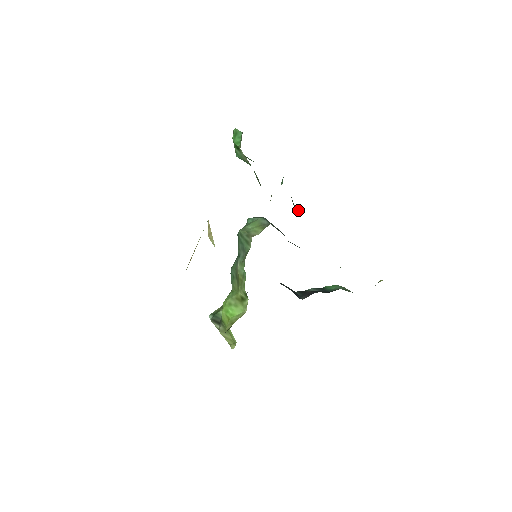
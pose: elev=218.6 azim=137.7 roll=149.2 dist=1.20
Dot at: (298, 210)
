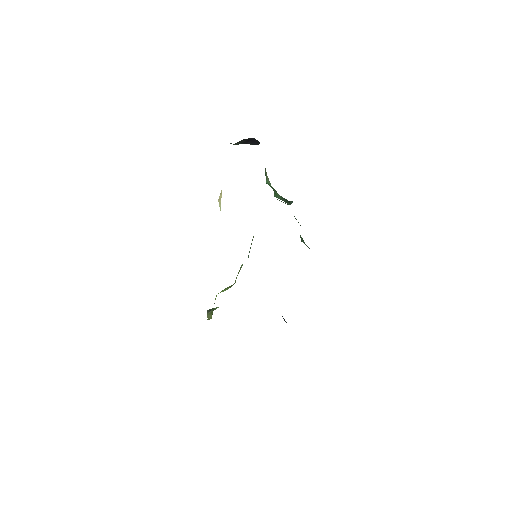
Dot at: (302, 239)
